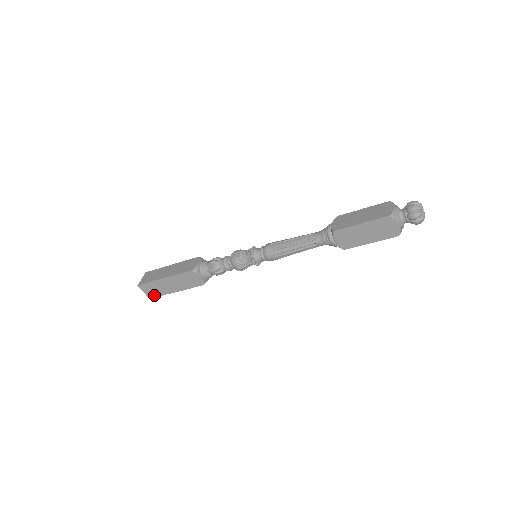
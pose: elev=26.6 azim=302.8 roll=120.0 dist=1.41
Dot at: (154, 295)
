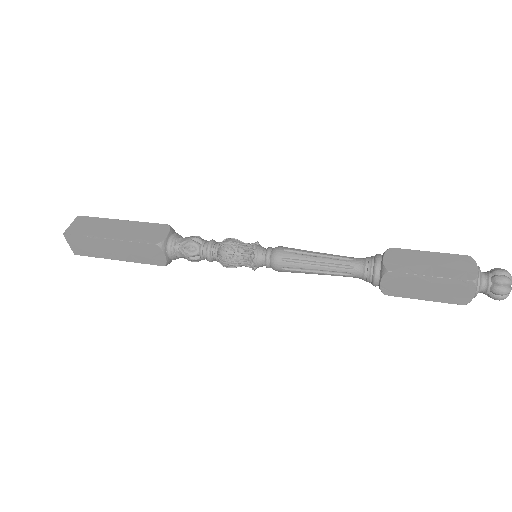
Dot at: (83, 253)
